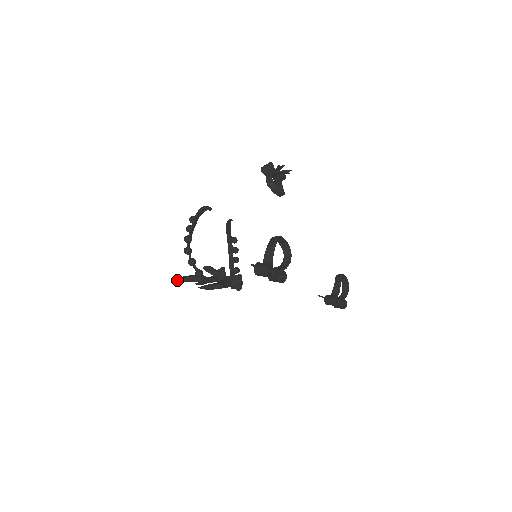
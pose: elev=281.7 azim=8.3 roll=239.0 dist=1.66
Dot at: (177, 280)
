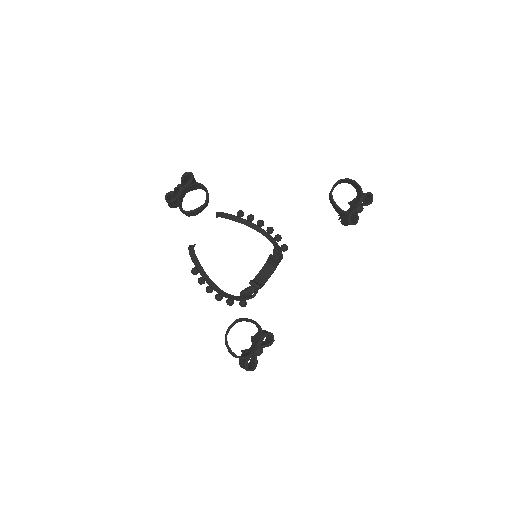
Dot at: occluded
